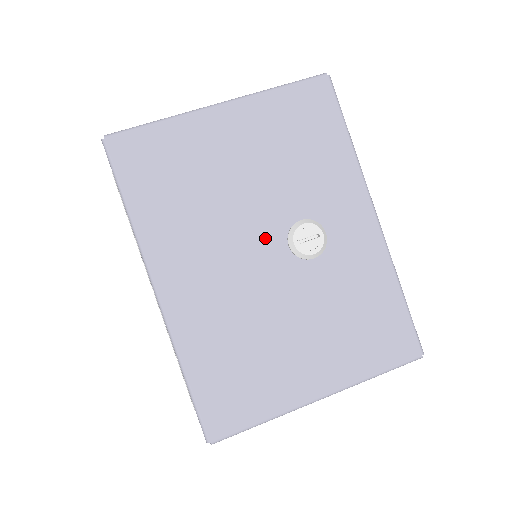
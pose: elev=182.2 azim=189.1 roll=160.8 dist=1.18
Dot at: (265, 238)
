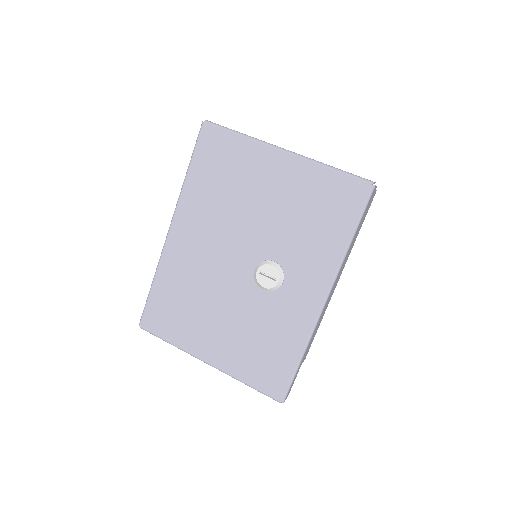
Dot at: (246, 253)
